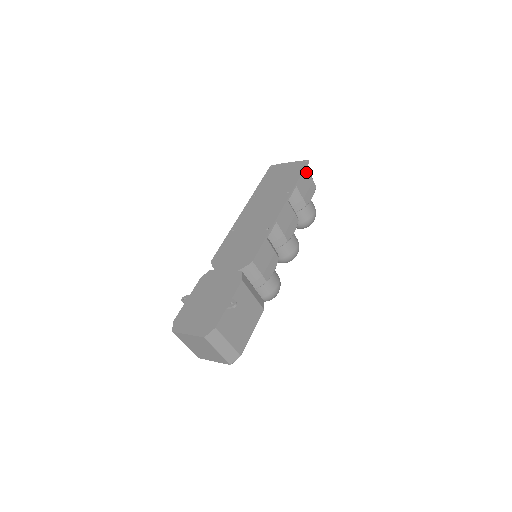
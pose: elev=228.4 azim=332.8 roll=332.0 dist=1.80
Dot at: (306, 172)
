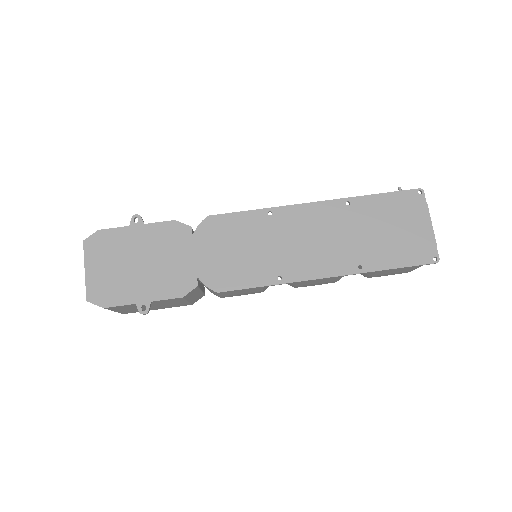
Dot at: (415, 266)
